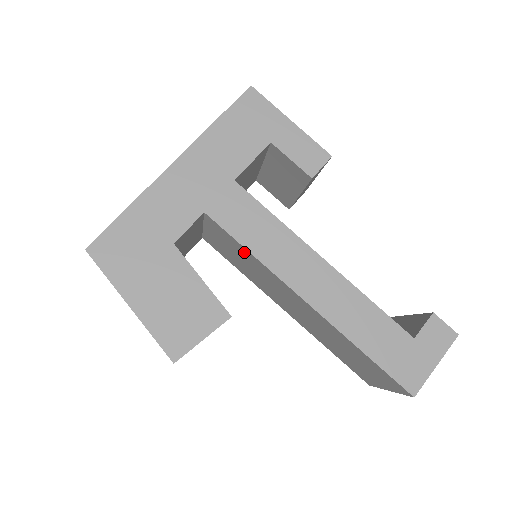
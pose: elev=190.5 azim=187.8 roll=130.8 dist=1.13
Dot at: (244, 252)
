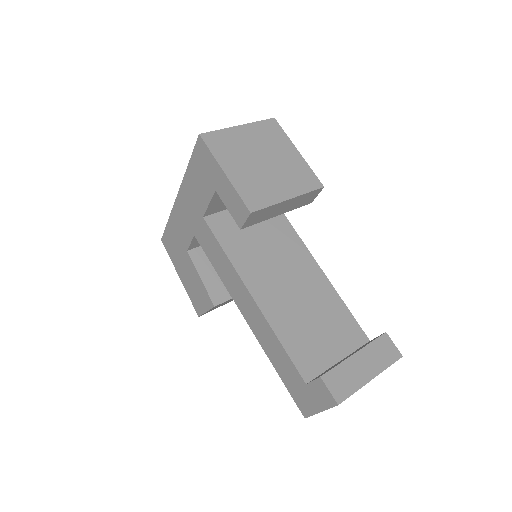
Dot at: occluded
